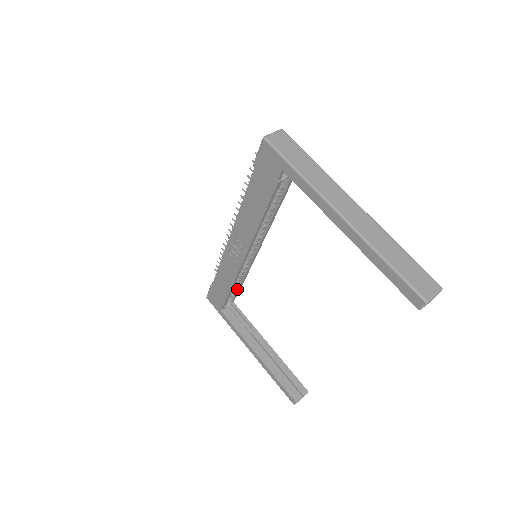
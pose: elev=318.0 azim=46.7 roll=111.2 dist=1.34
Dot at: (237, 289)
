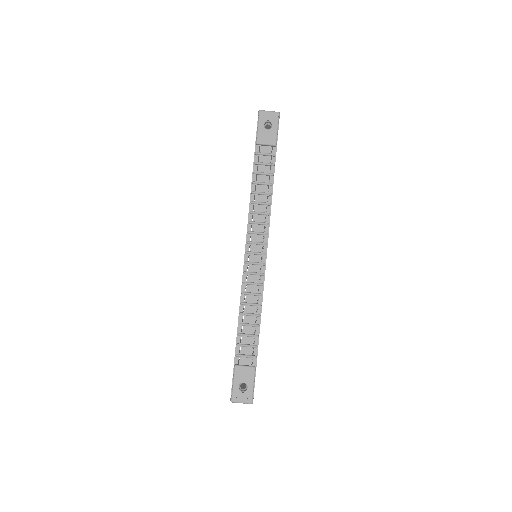
Dot at: occluded
